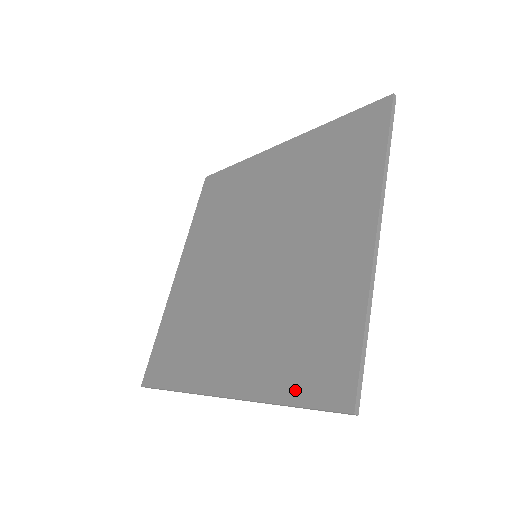
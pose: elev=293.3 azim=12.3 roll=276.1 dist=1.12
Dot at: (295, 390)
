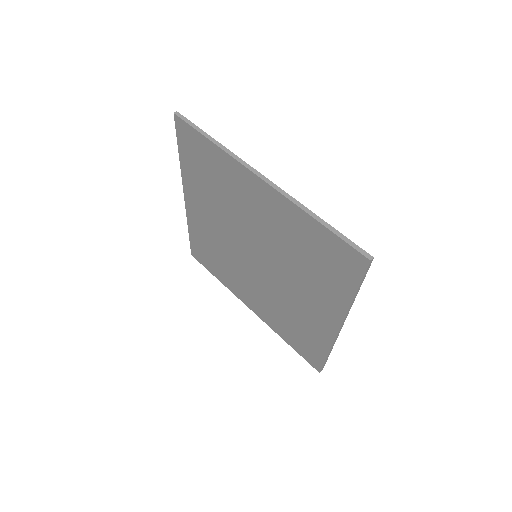
Dot at: (347, 285)
